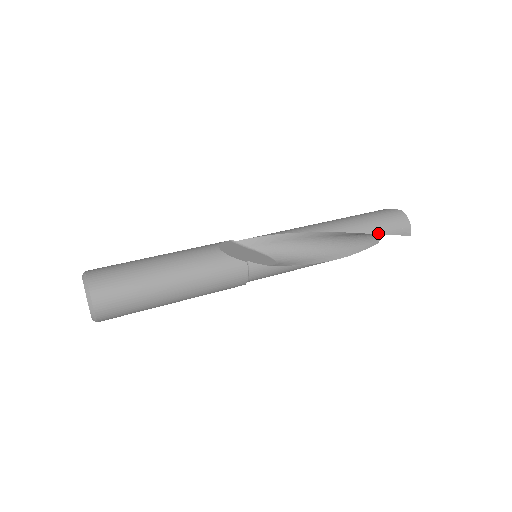
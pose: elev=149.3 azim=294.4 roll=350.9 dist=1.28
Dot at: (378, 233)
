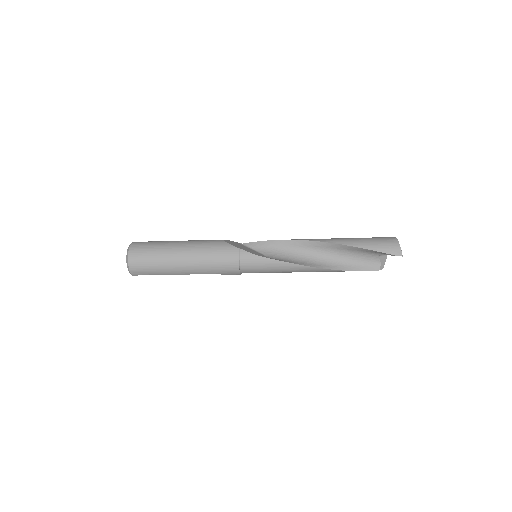
Dot at: (363, 248)
